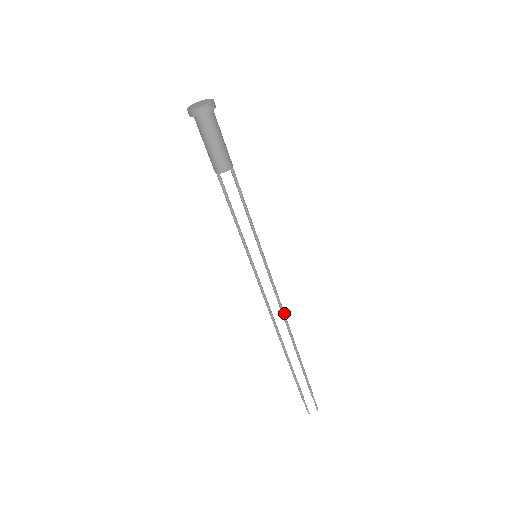
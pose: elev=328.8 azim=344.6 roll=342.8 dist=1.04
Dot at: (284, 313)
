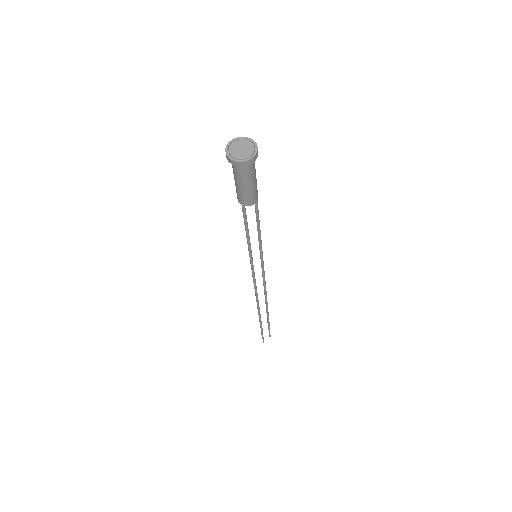
Dot at: occluded
